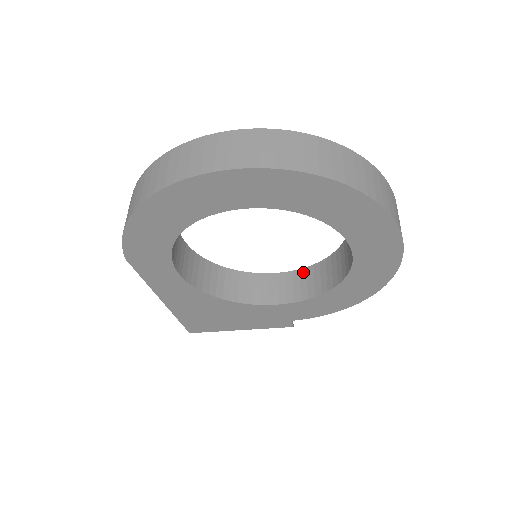
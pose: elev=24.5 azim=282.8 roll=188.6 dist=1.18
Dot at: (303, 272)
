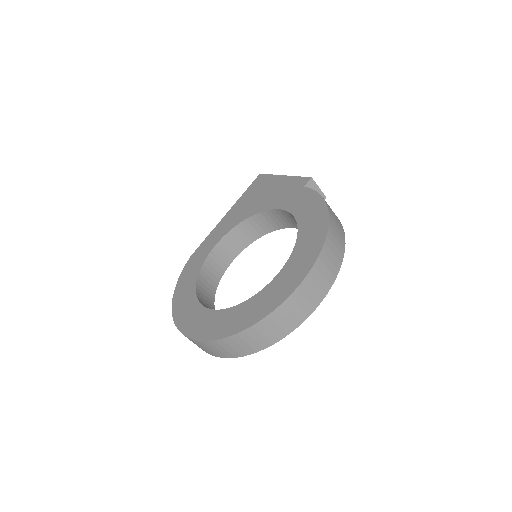
Dot at: occluded
